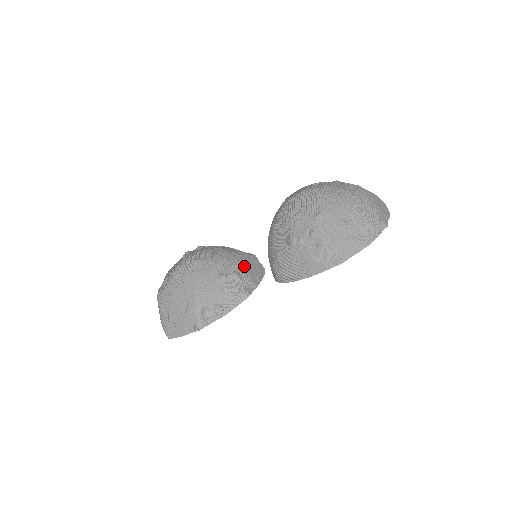
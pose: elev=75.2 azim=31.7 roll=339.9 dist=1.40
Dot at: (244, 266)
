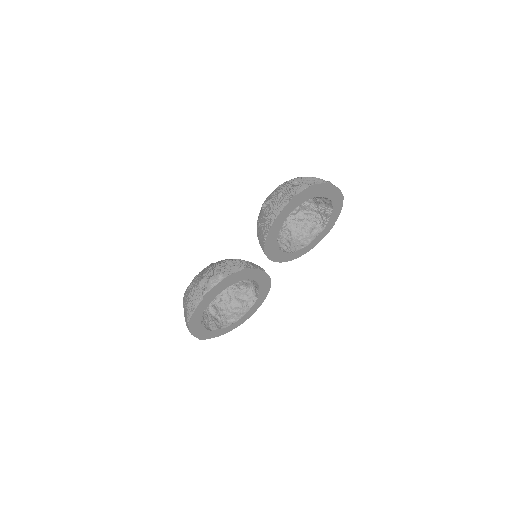
Dot at: (246, 261)
